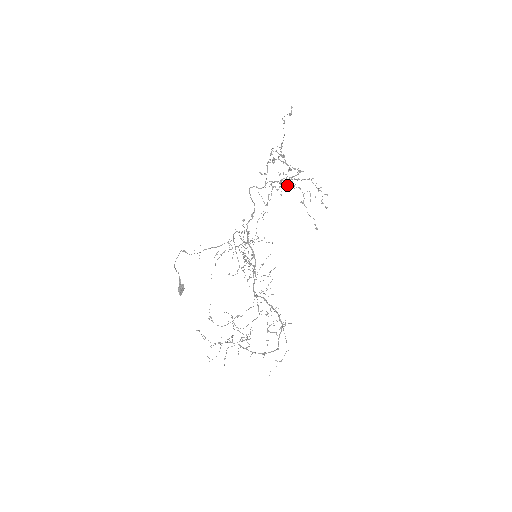
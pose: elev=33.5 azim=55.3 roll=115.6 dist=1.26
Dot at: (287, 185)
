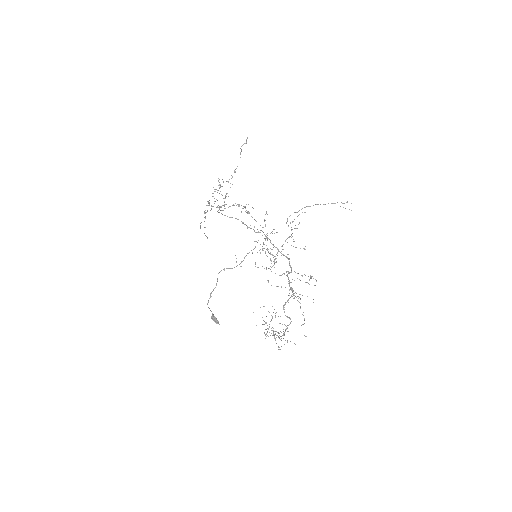
Dot at: occluded
